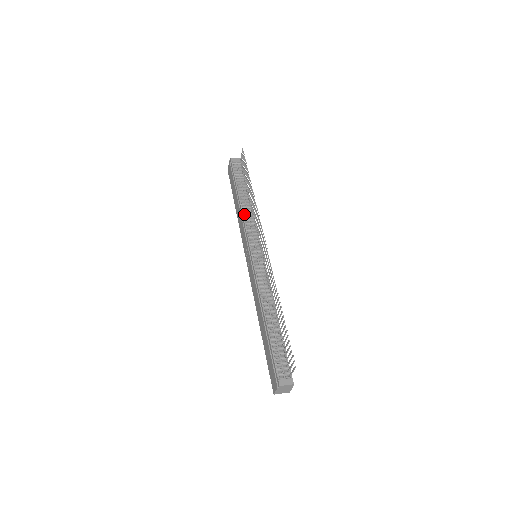
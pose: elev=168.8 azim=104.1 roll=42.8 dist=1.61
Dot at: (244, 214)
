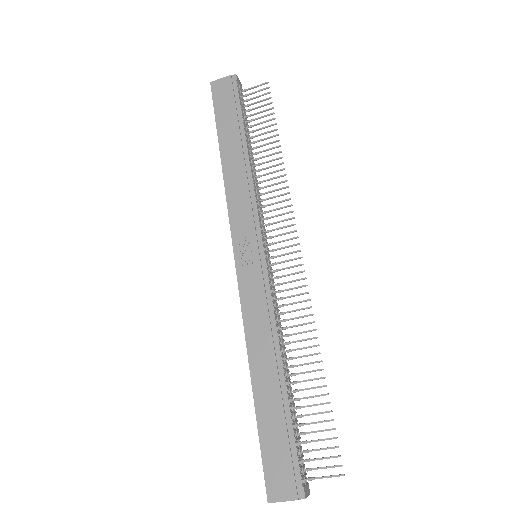
Dot at: (254, 181)
